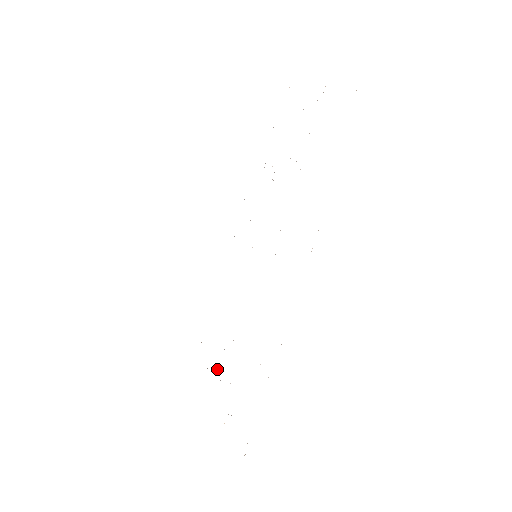
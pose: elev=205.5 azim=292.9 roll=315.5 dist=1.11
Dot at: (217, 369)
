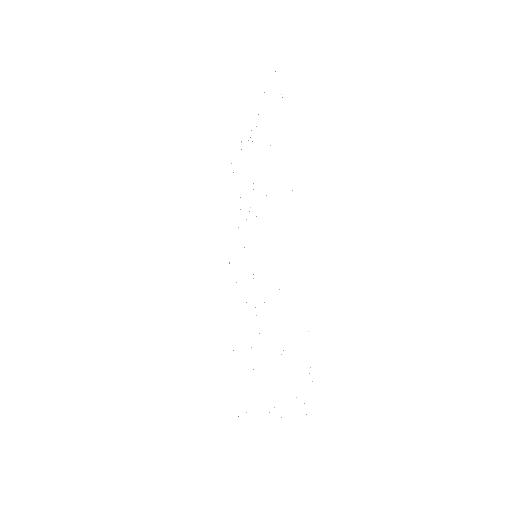
Dot at: occluded
